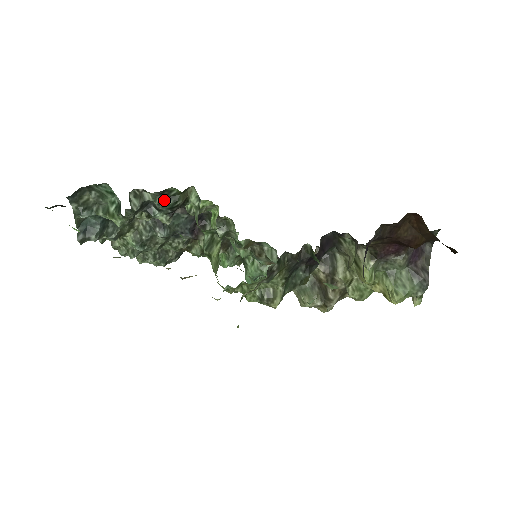
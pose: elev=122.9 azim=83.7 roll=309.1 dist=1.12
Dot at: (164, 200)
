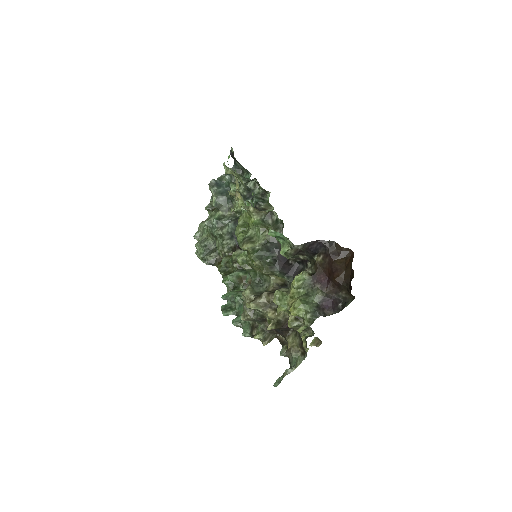
Dot at: (260, 197)
